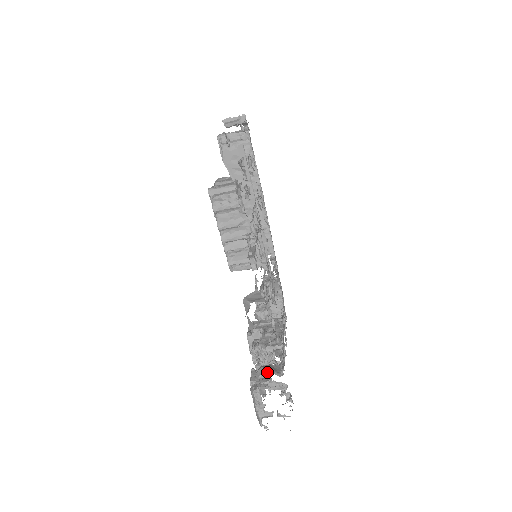
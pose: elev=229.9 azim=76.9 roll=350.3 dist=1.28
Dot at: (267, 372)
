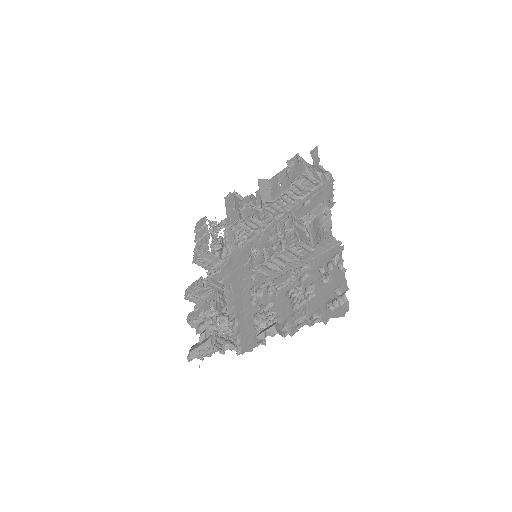
Dot at: (234, 350)
